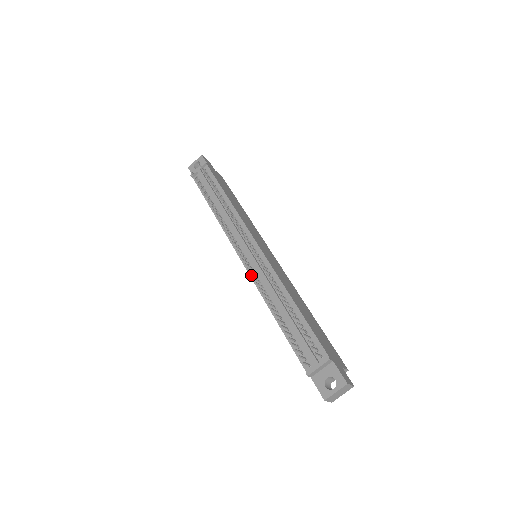
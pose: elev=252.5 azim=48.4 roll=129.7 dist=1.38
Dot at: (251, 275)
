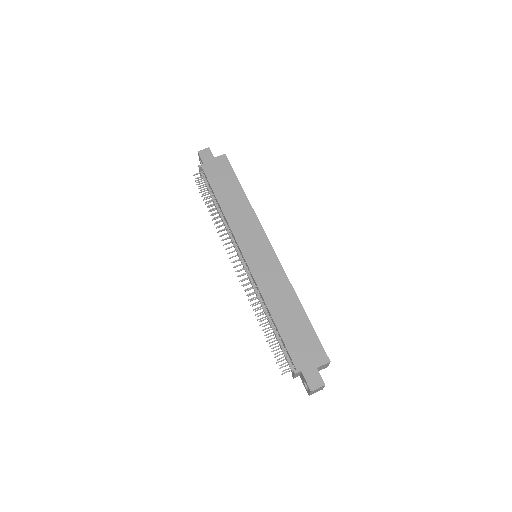
Dot at: occluded
